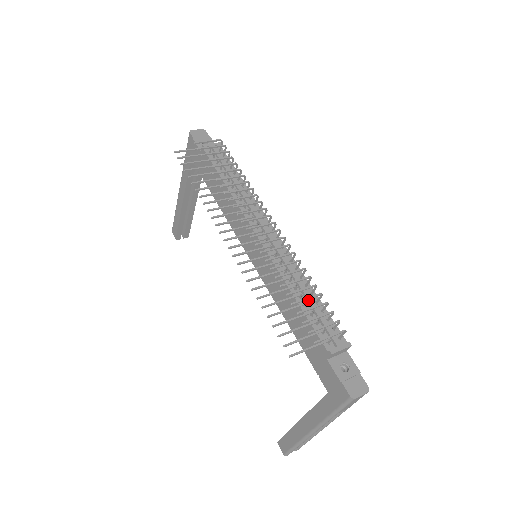
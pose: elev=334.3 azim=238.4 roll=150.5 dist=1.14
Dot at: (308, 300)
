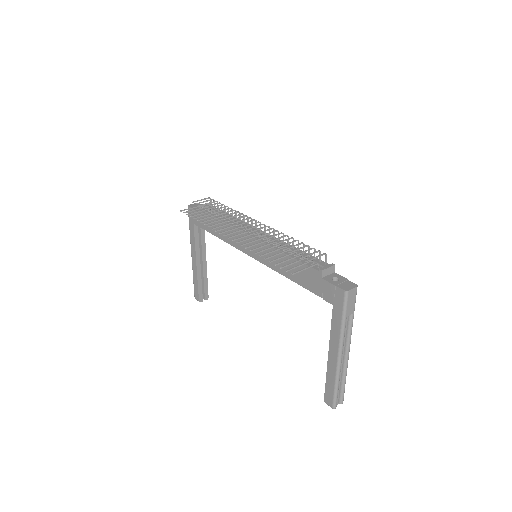
Dot at: (296, 252)
